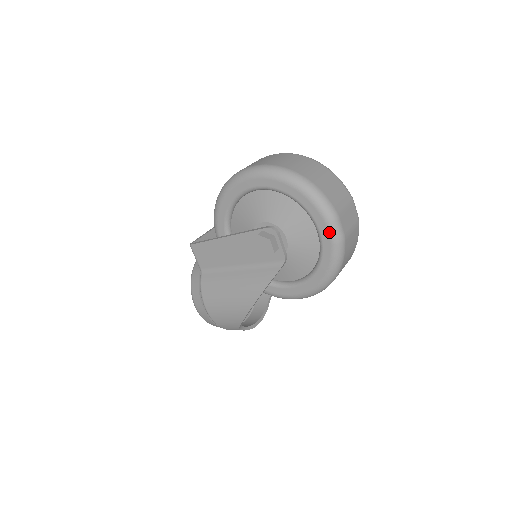
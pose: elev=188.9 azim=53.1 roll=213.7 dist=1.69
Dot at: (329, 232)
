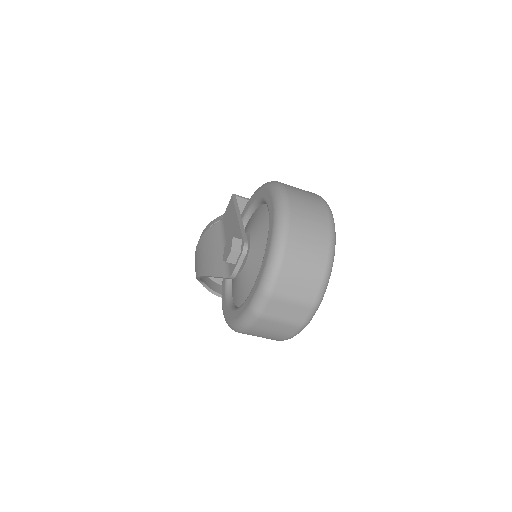
Dot at: (253, 297)
